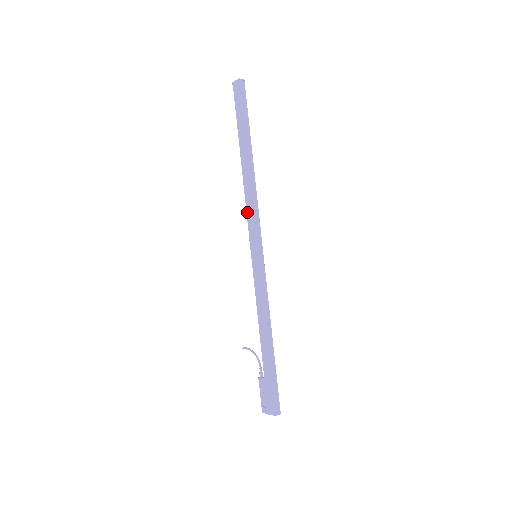
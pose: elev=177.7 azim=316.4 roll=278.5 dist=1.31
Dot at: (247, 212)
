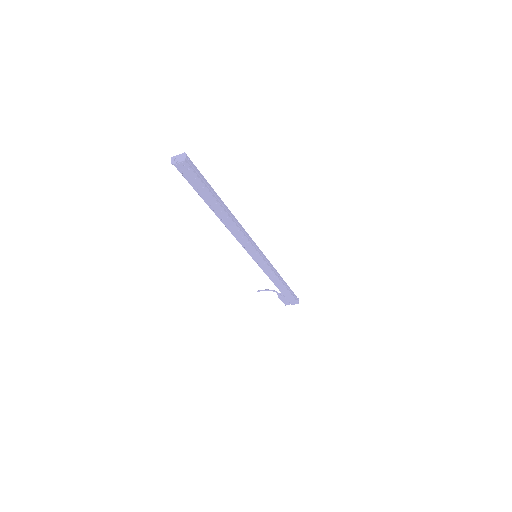
Dot at: (240, 242)
